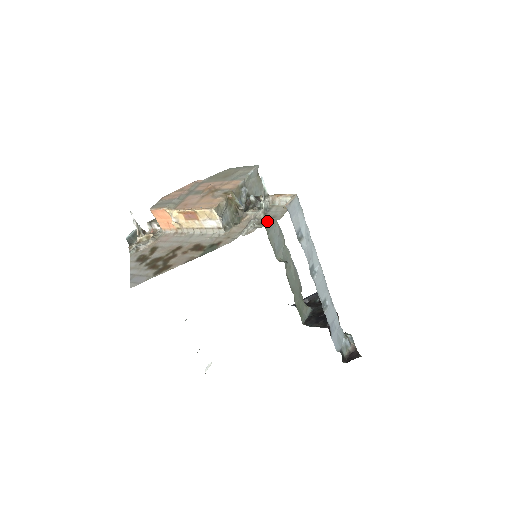
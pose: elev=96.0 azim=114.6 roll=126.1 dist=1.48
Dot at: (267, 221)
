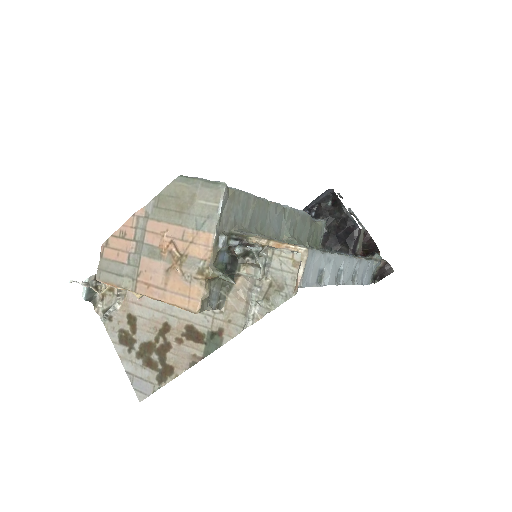
Dot at: (275, 296)
